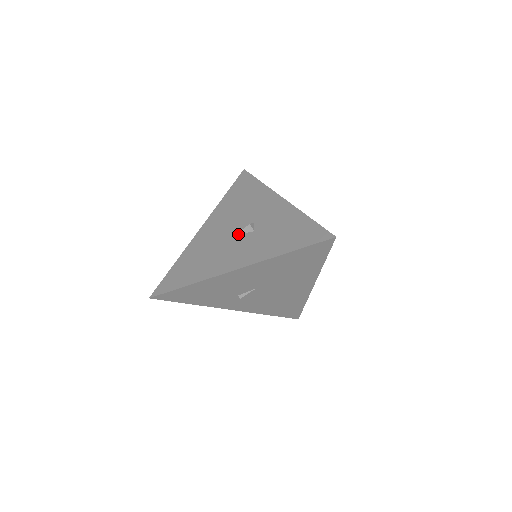
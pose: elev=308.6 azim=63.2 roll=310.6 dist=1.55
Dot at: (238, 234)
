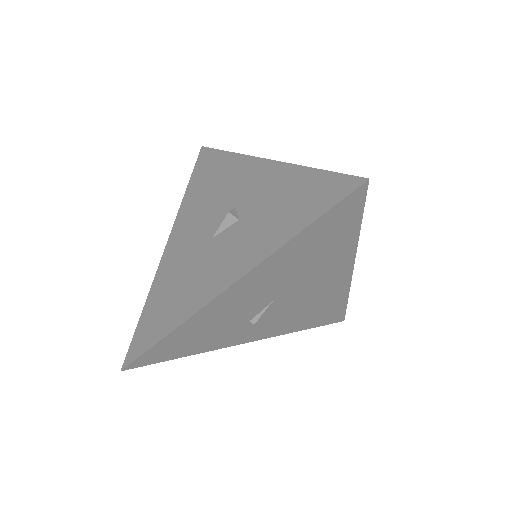
Dot at: (217, 233)
